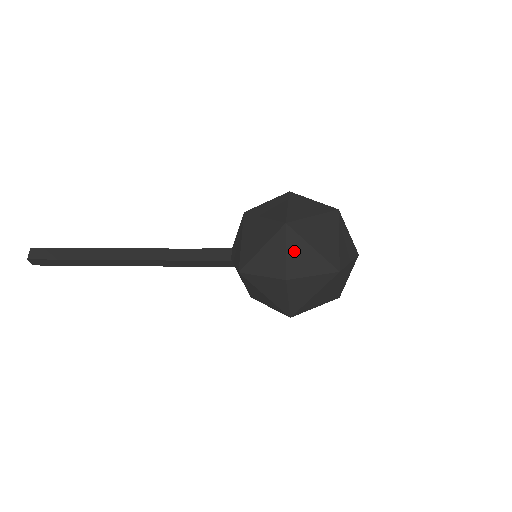
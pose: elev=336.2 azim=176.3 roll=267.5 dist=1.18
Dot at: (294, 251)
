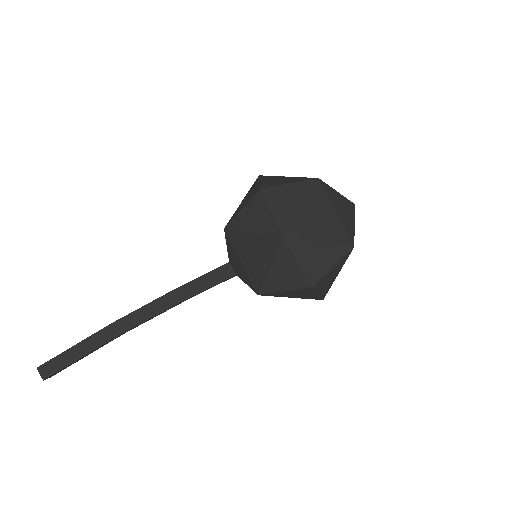
Dot at: (305, 258)
